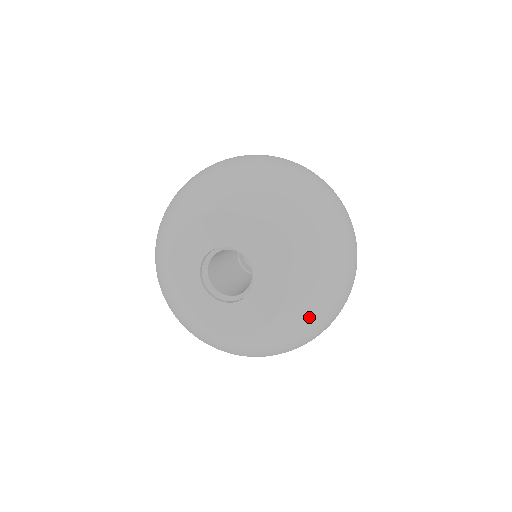
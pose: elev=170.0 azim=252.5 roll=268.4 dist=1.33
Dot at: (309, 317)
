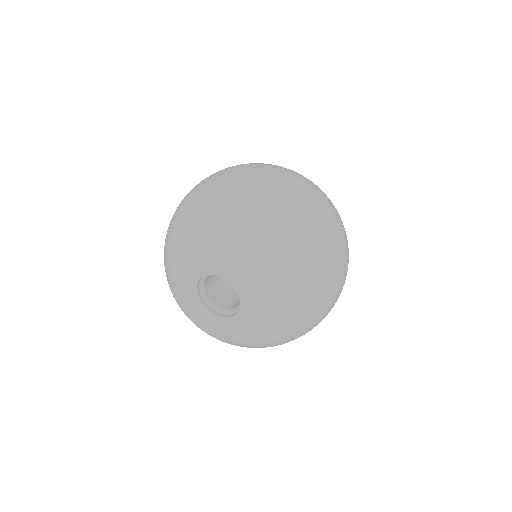
Dot at: (281, 341)
